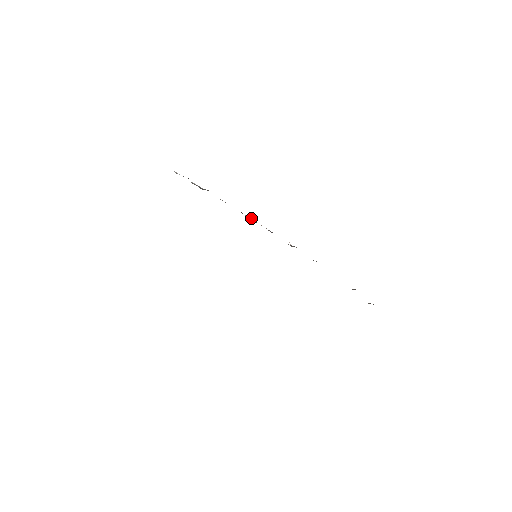
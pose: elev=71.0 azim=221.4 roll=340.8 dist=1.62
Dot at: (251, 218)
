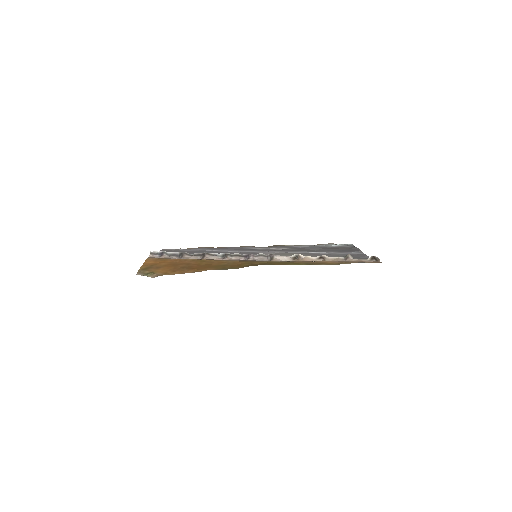
Dot at: (225, 256)
